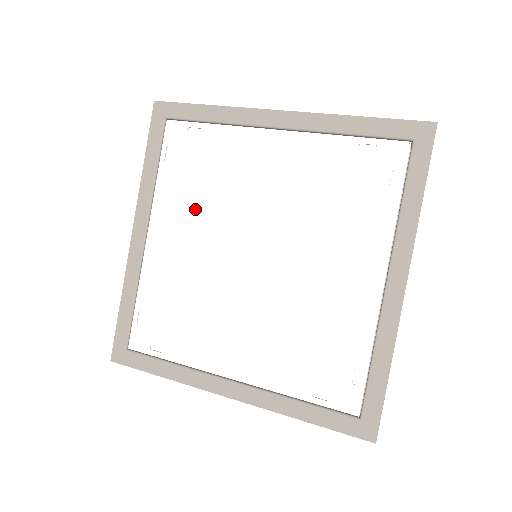
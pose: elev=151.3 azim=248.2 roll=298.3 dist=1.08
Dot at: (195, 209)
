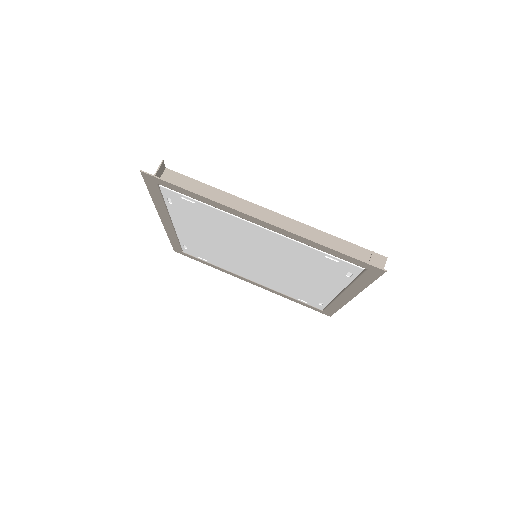
Dot at: (205, 230)
